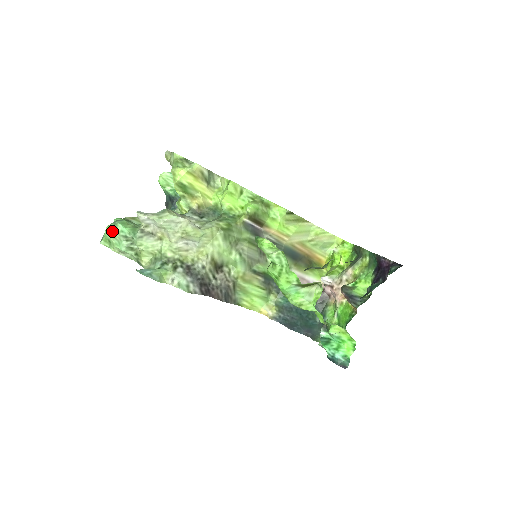
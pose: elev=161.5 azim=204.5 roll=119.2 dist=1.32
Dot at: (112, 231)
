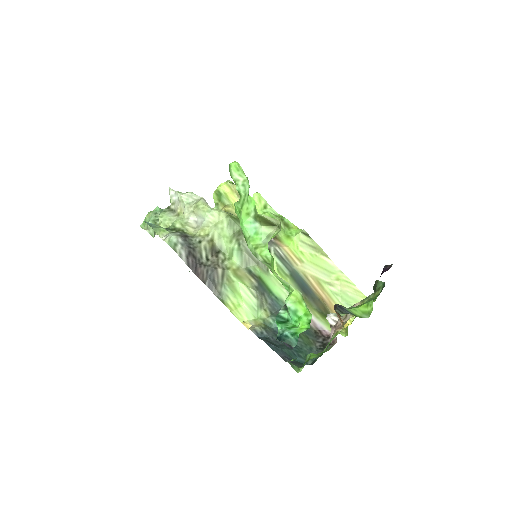
Dot at: (150, 212)
